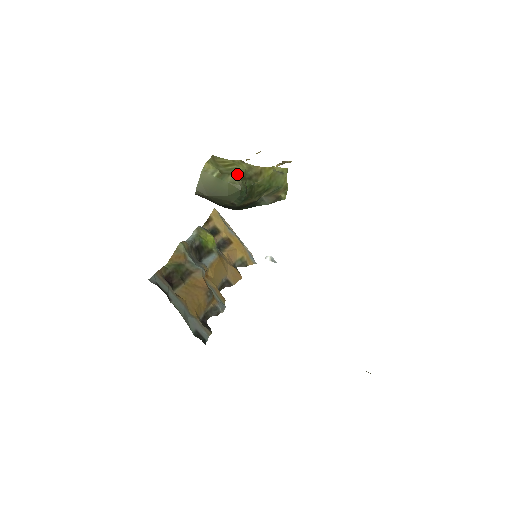
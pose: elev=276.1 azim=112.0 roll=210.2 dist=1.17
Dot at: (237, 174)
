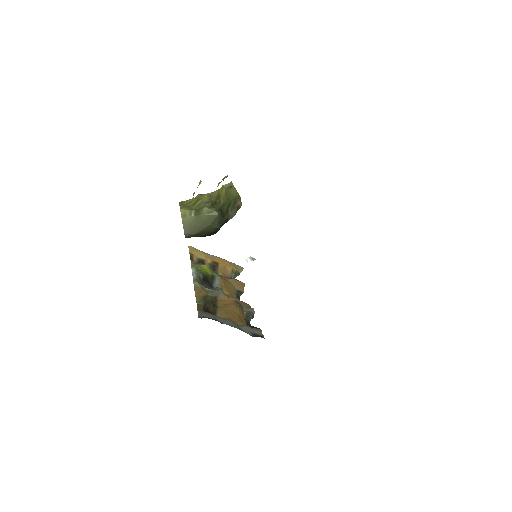
Dot at: (207, 205)
